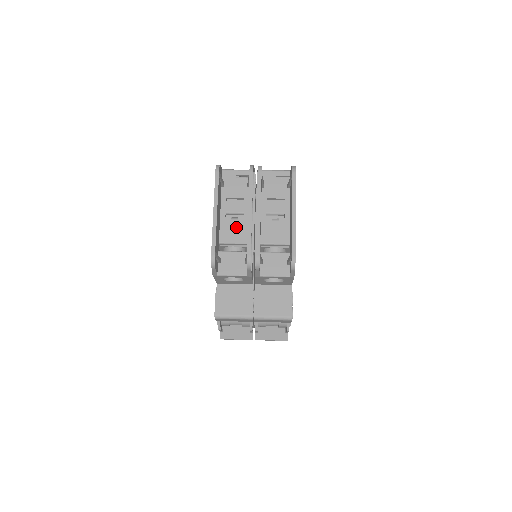
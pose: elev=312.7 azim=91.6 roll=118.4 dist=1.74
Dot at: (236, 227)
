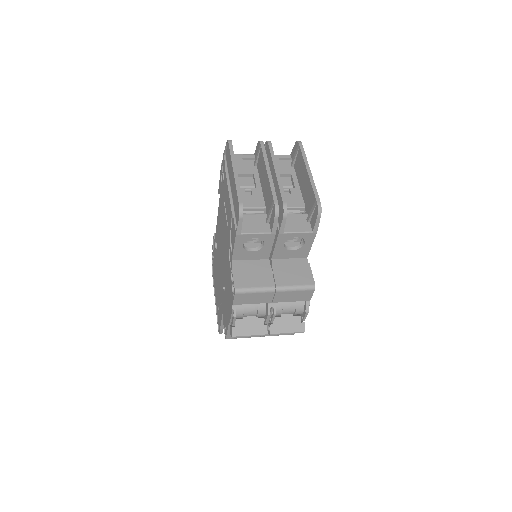
Dot at: (251, 195)
